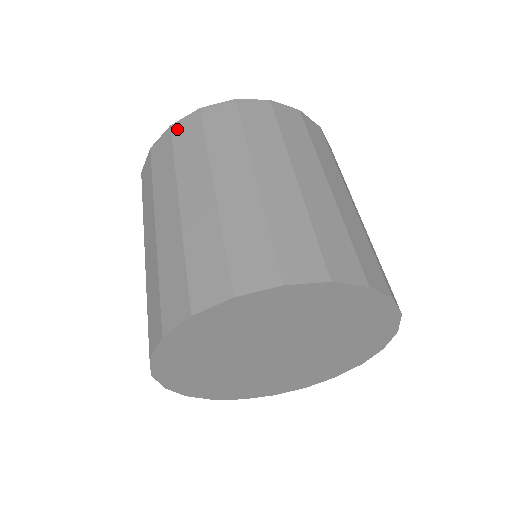
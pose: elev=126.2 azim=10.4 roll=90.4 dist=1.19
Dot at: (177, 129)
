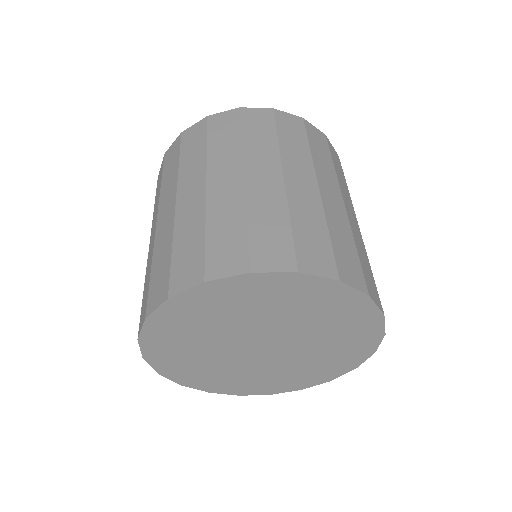
Dot at: (247, 113)
